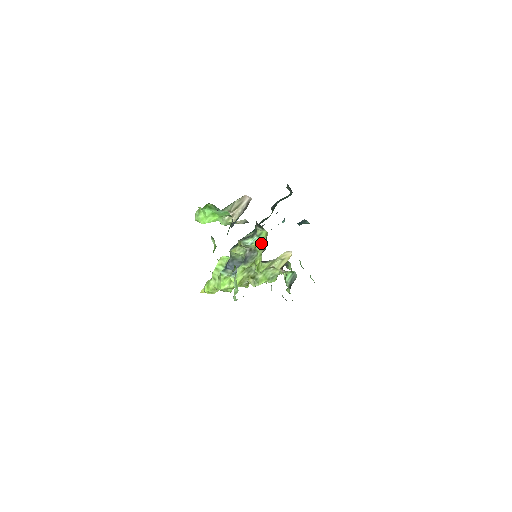
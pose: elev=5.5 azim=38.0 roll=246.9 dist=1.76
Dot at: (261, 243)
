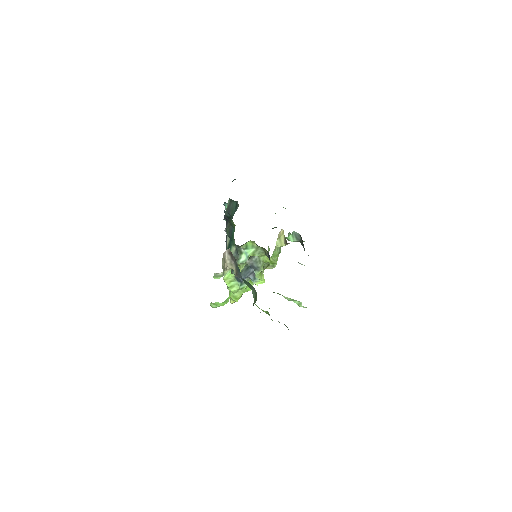
Dot at: (255, 250)
